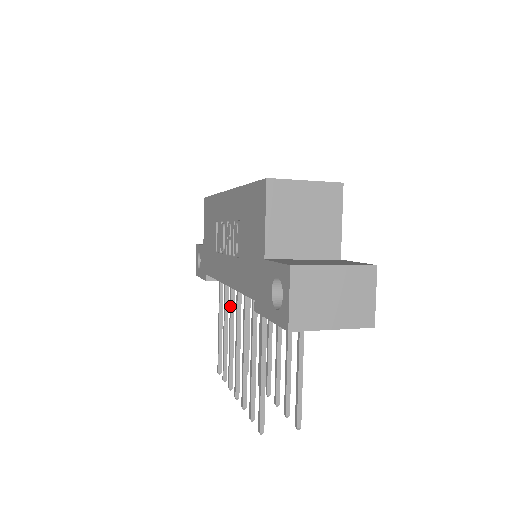
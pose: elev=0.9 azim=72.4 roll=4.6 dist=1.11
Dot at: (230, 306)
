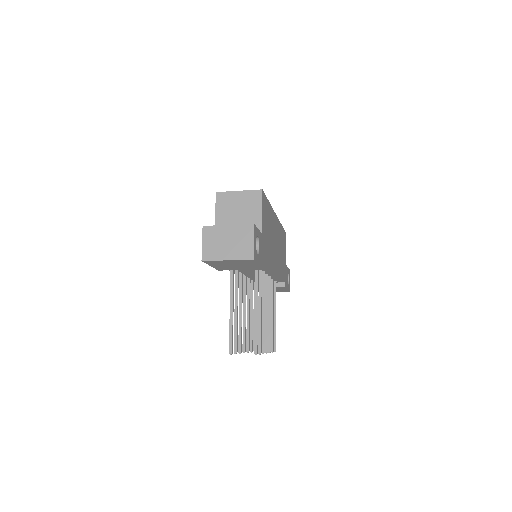
Dot at: (247, 293)
